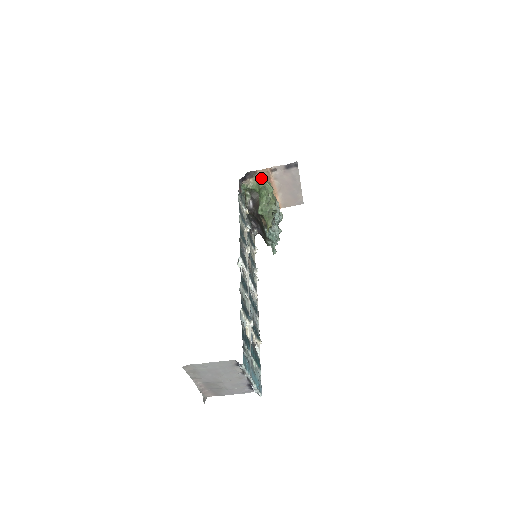
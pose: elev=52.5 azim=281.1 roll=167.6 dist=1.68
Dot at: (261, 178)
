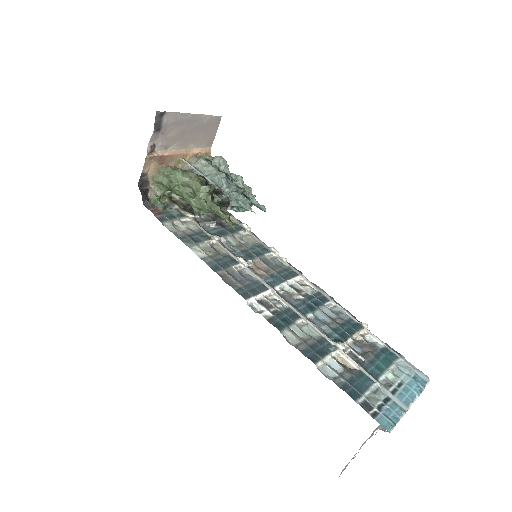
Dot at: (155, 174)
